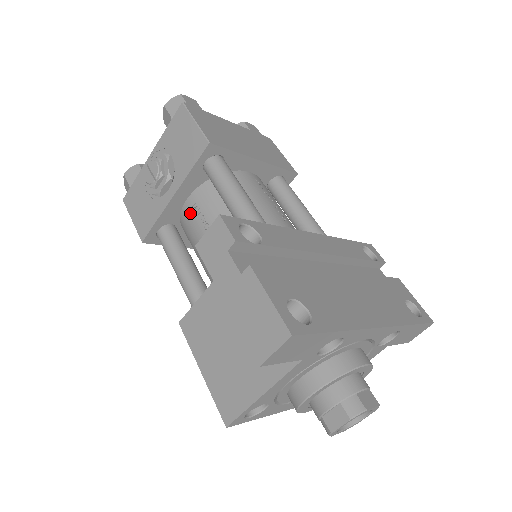
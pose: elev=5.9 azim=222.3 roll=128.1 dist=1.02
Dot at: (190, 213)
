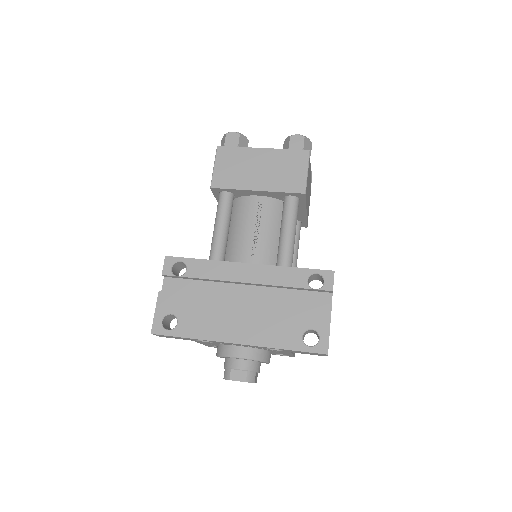
Dot at: occluded
